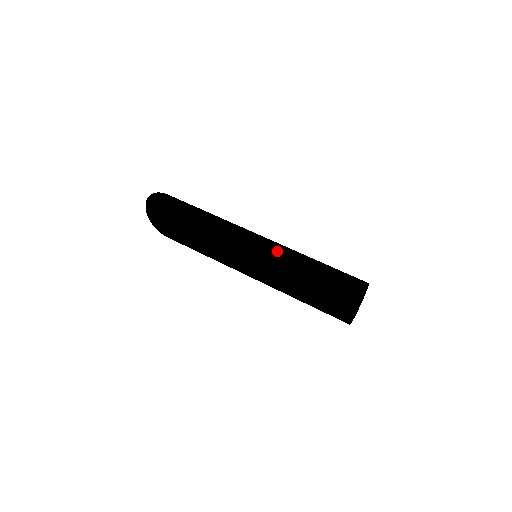
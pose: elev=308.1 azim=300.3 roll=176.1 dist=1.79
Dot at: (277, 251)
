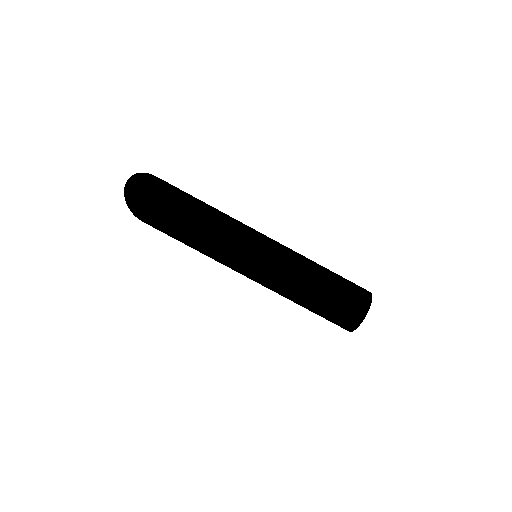
Dot at: (283, 261)
